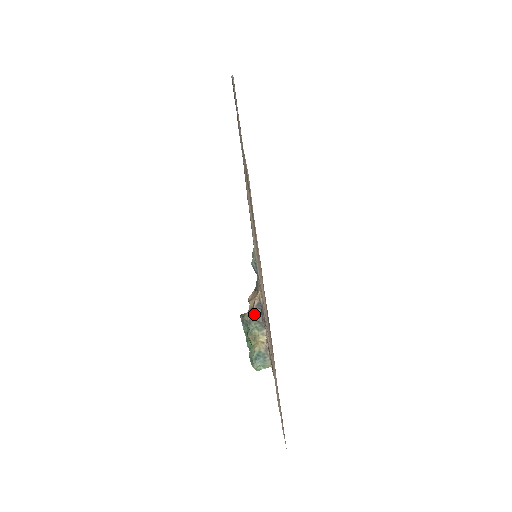
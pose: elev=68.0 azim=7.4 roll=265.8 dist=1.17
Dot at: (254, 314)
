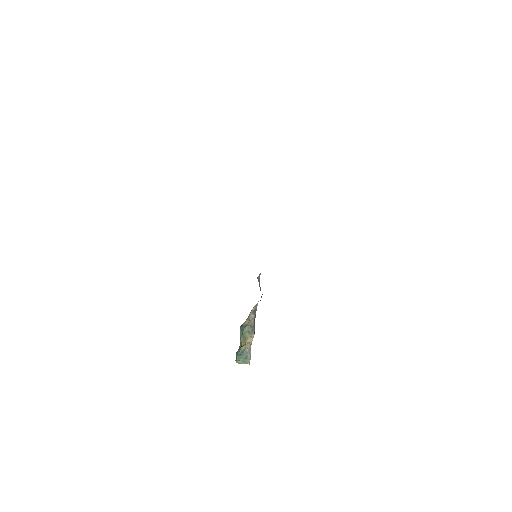
Dot at: (249, 319)
